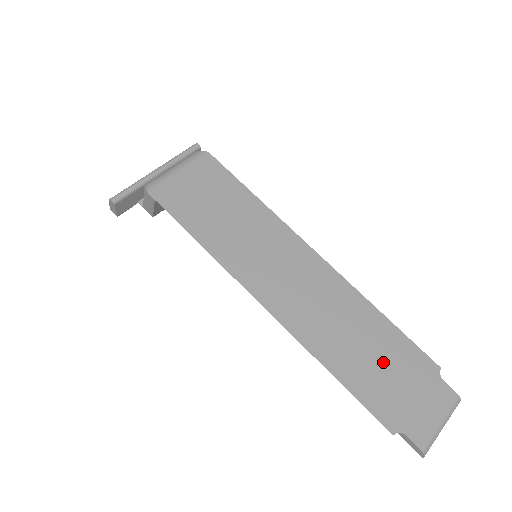
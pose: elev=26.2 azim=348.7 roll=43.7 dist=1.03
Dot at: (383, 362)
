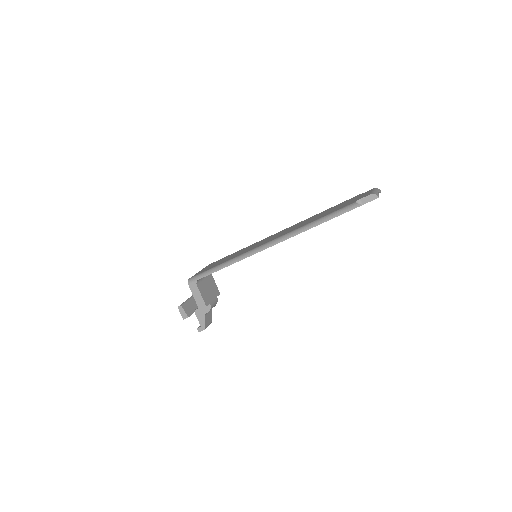
Dot at: (332, 209)
